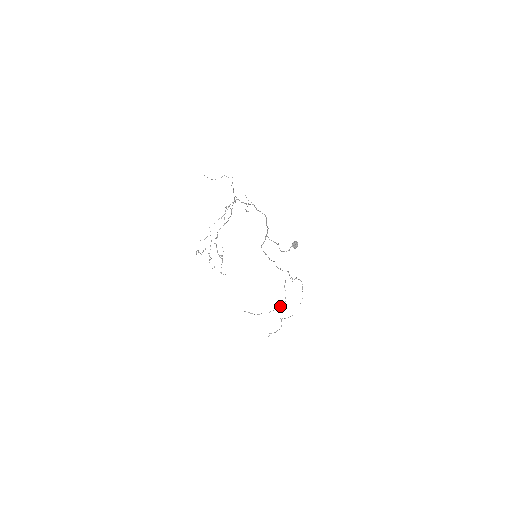
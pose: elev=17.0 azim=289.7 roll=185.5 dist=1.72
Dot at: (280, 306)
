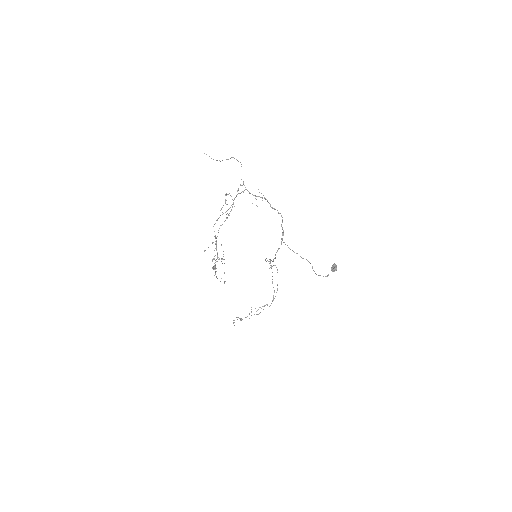
Dot at: (266, 304)
